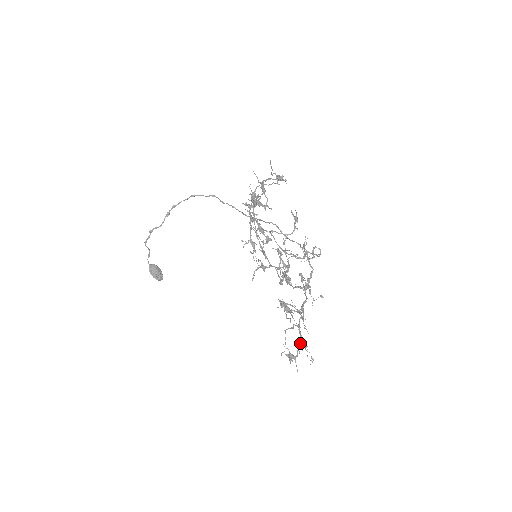
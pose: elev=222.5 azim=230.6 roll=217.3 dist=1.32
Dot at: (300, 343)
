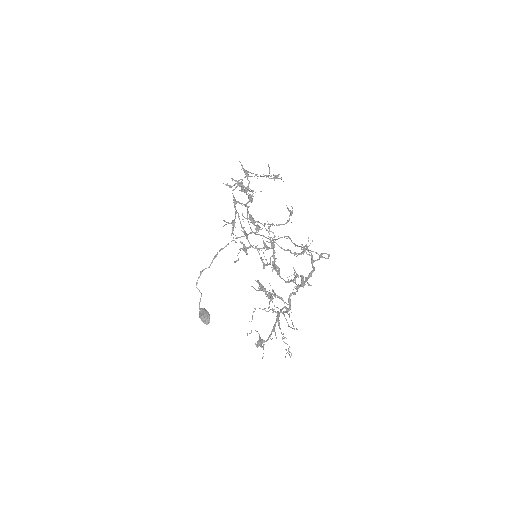
Dot at: (273, 328)
